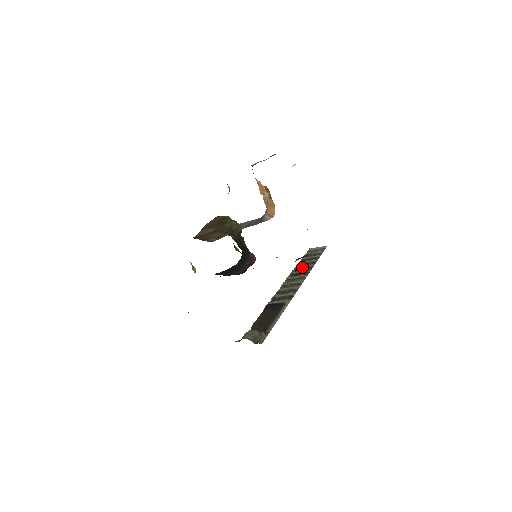
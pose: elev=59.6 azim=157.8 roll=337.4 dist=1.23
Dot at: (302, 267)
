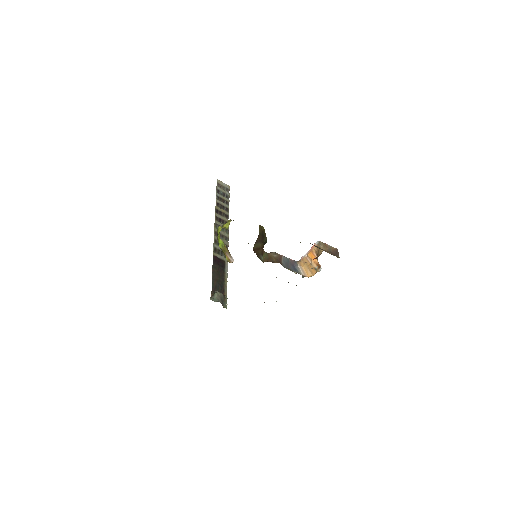
Dot at: (221, 211)
